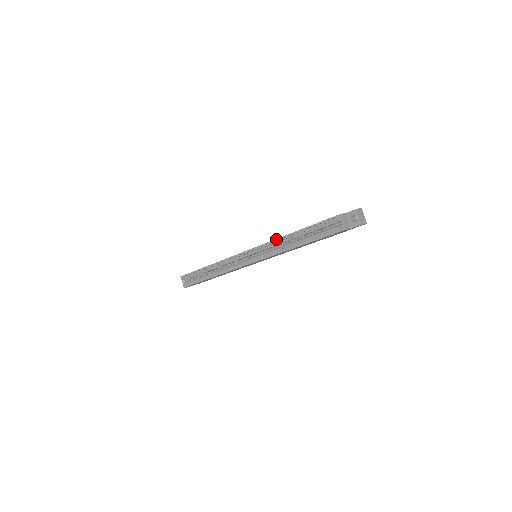
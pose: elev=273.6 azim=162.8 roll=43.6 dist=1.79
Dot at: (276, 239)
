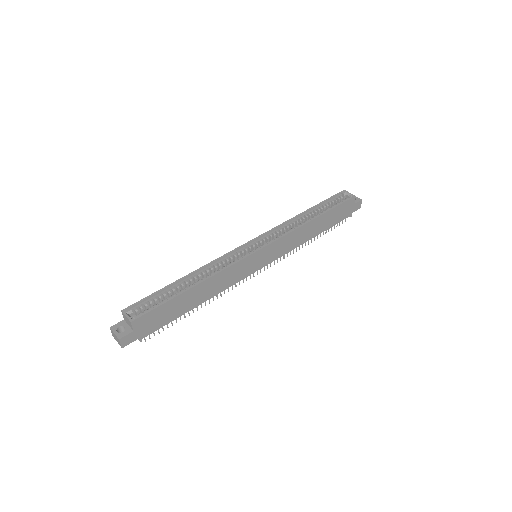
Dot at: (287, 220)
